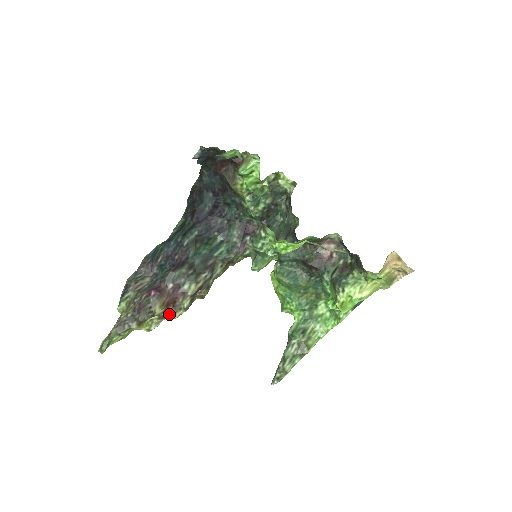
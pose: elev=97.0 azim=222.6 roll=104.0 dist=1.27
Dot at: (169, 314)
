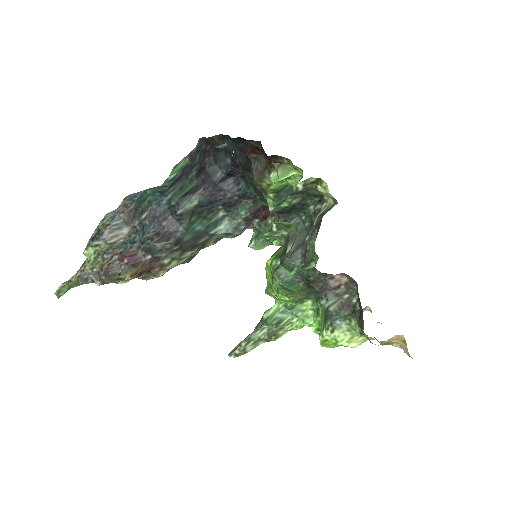
Dot at: (140, 278)
